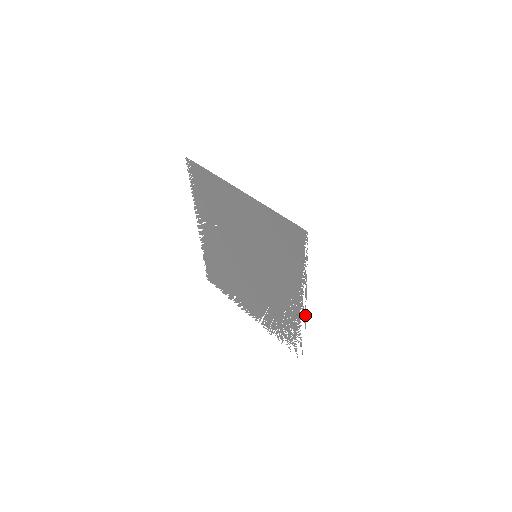
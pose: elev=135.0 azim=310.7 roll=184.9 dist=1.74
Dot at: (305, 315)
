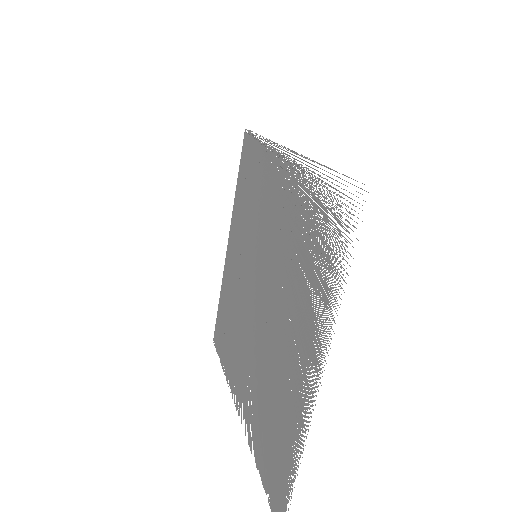
Dot at: occluded
